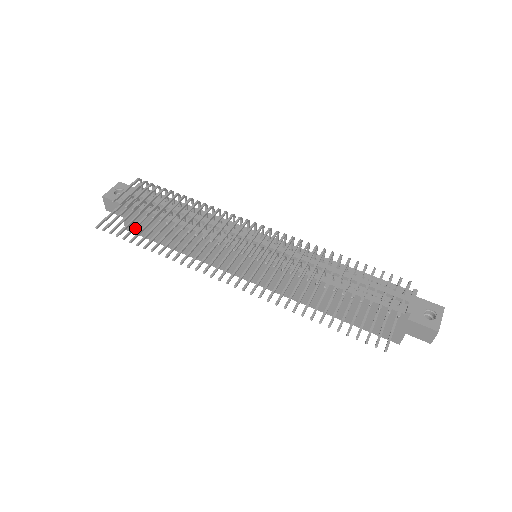
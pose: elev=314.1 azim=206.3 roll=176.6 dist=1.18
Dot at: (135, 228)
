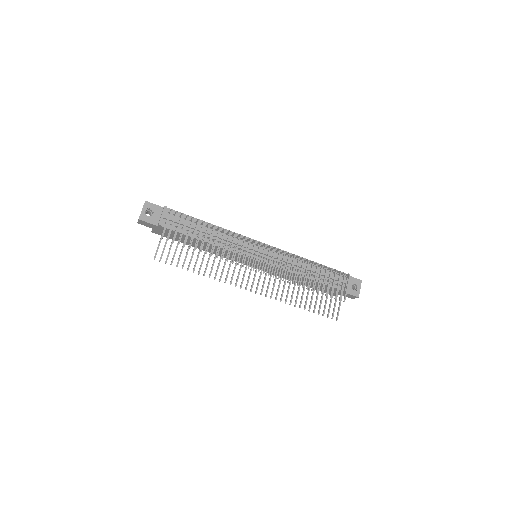
Dot at: occluded
